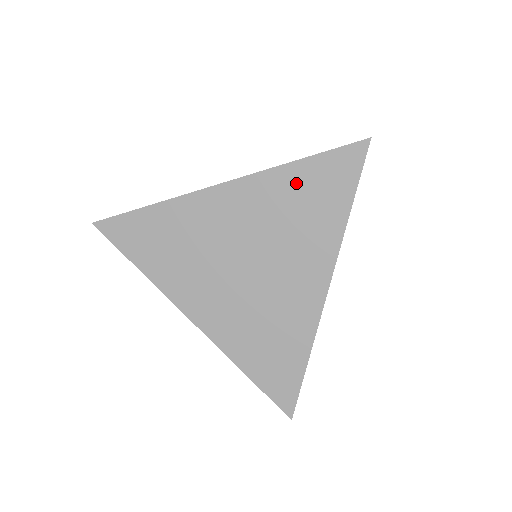
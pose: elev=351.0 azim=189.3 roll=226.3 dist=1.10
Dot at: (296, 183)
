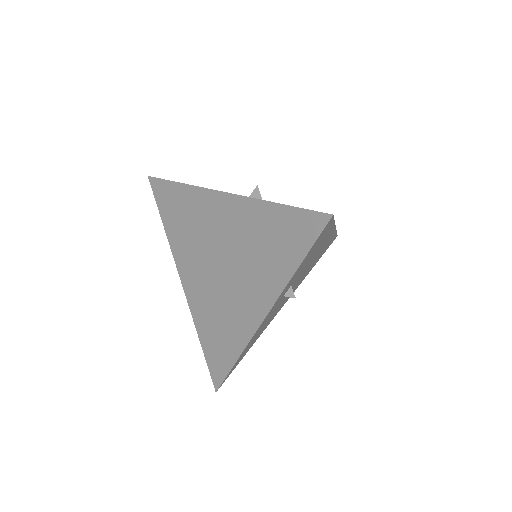
Dot at: (267, 221)
